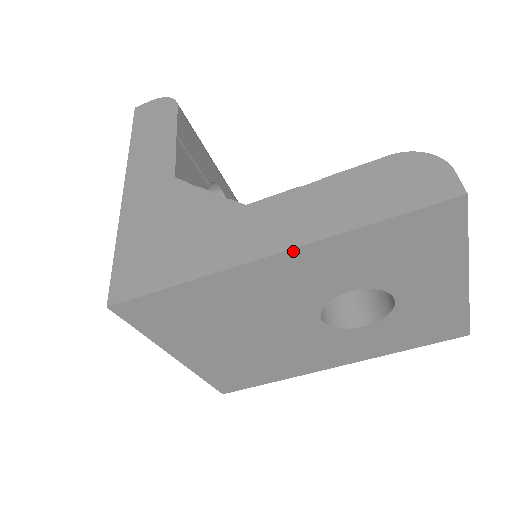
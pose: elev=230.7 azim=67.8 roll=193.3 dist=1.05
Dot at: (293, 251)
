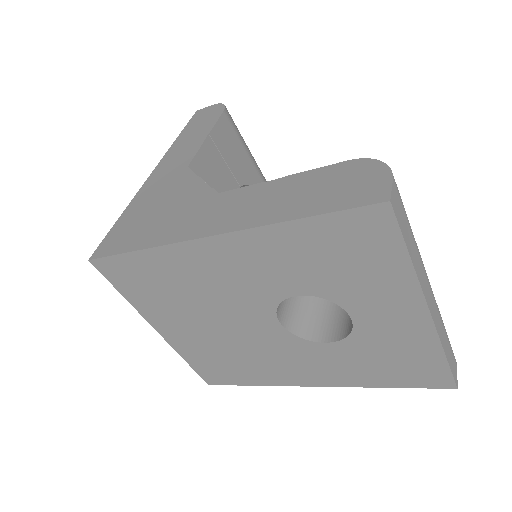
Dot at: (229, 235)
